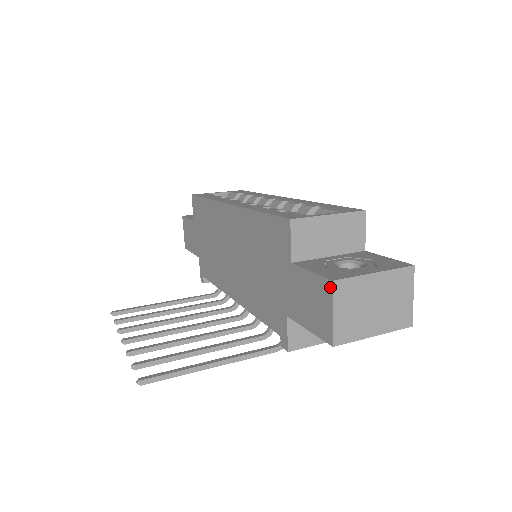
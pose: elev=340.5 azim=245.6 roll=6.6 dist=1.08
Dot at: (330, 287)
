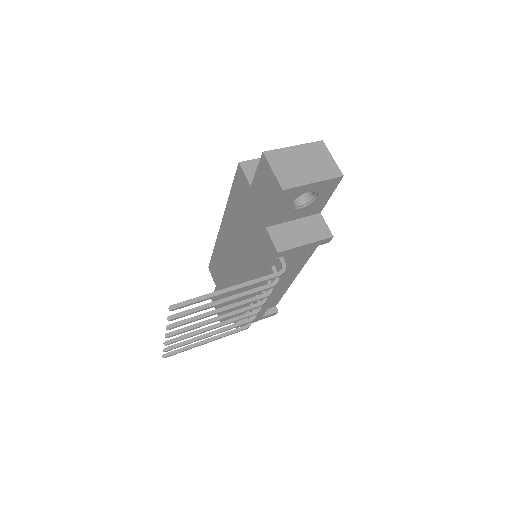
Dot at: (264, 158)
